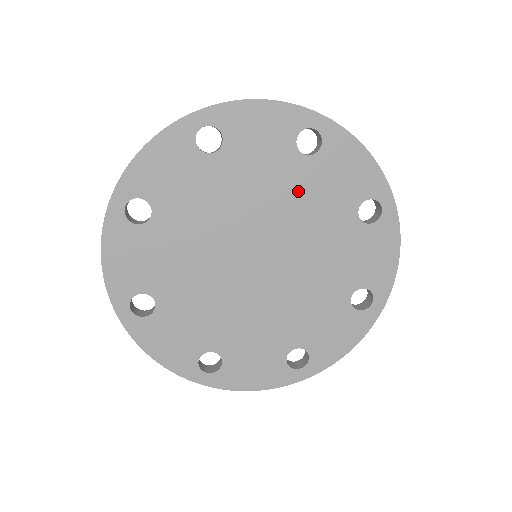
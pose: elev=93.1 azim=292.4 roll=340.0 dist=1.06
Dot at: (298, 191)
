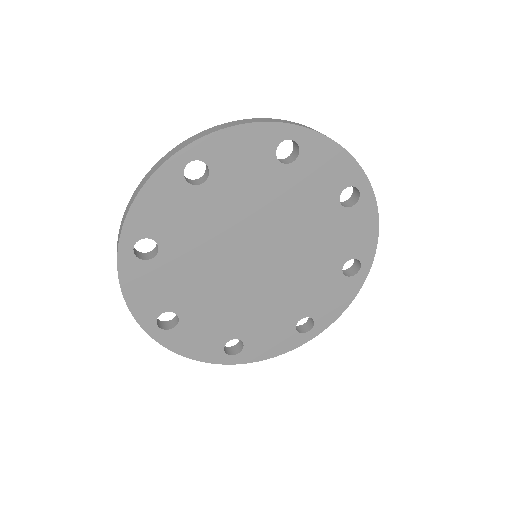
Dot at: (284, 196)
